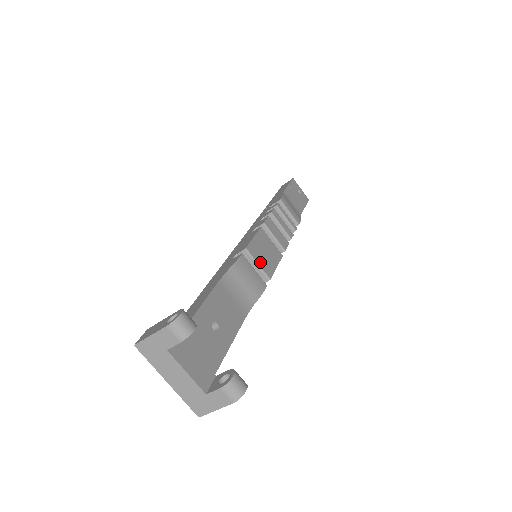
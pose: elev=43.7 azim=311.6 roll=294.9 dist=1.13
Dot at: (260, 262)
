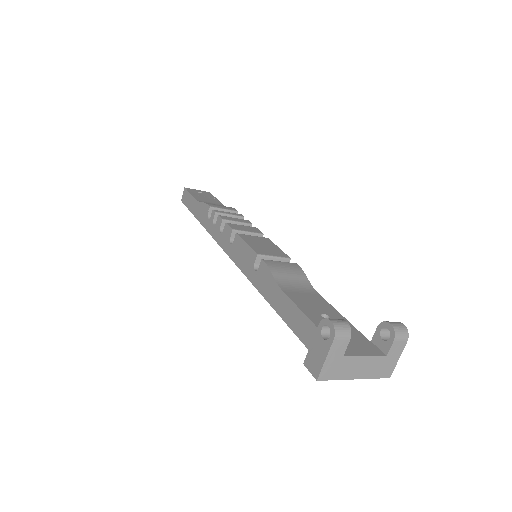
Dot at: (272, 254)
